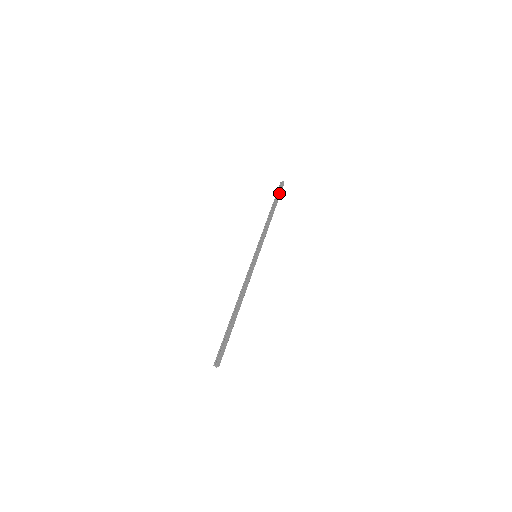
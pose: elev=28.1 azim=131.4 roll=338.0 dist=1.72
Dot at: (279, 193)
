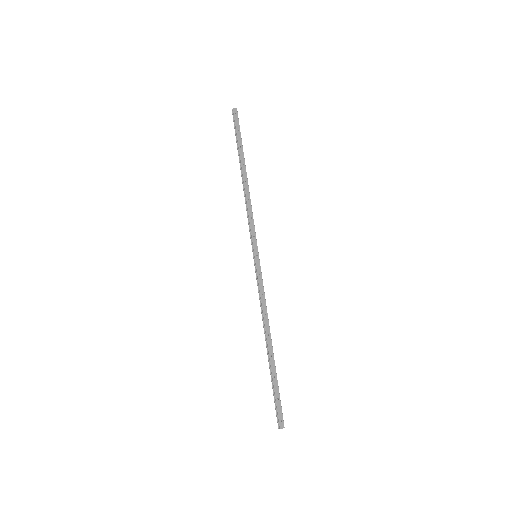
Dot at: (238, 134)
